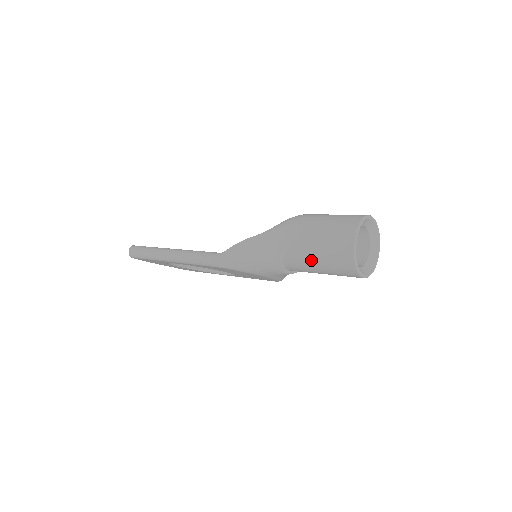
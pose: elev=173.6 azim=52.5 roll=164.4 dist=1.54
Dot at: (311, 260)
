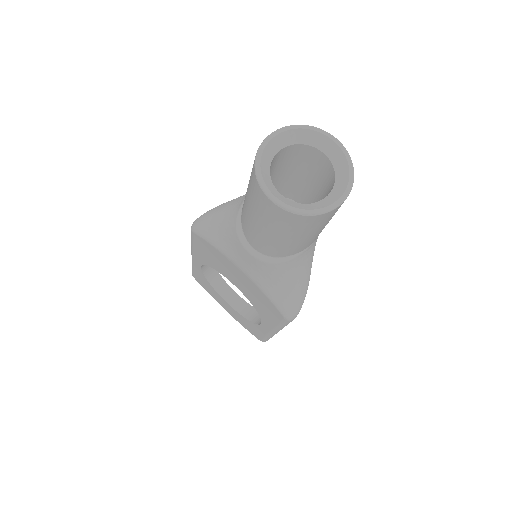
Dot at: (246, 198)
